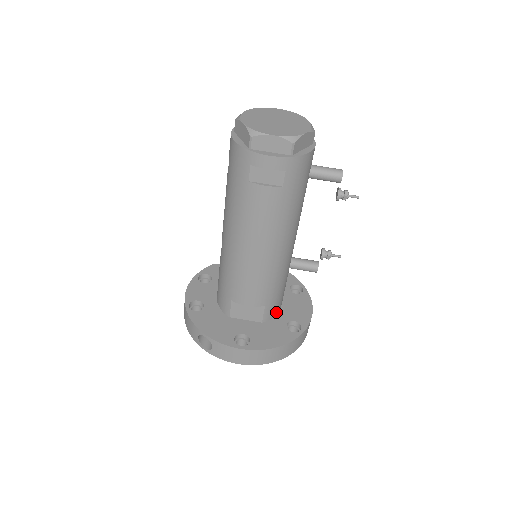
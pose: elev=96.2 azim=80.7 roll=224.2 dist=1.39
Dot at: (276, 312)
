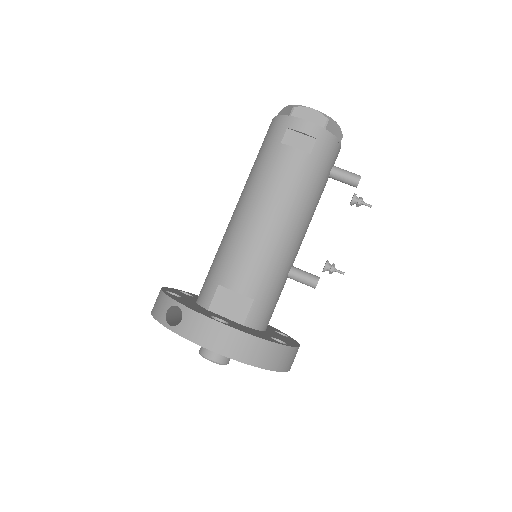
Dot at: (261, 325)
